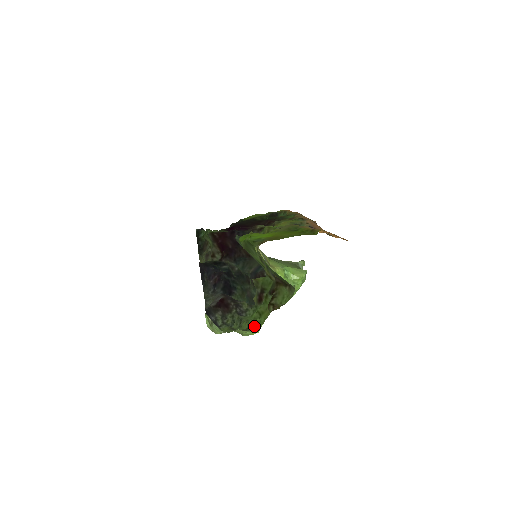
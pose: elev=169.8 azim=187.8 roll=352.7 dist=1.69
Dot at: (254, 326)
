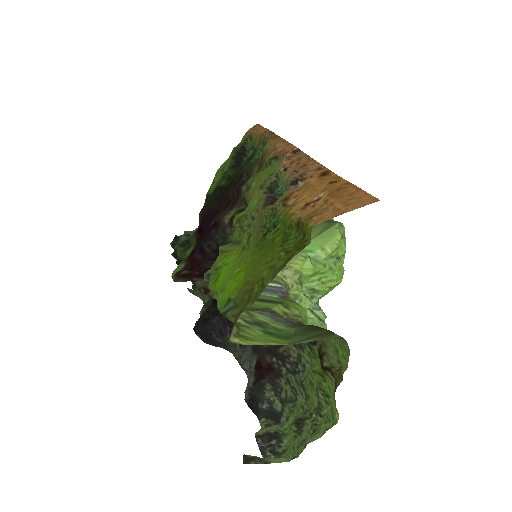
Dot at: (325, 397)
